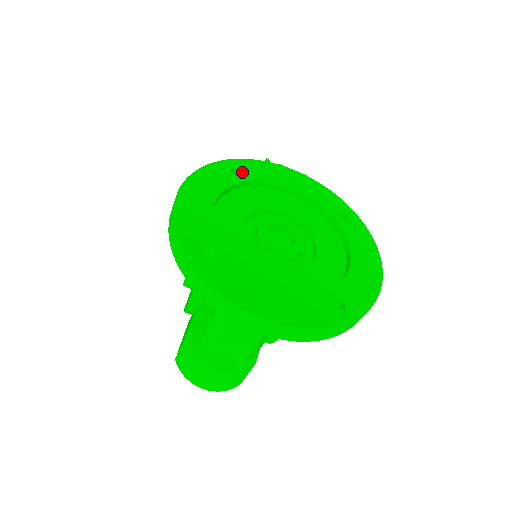
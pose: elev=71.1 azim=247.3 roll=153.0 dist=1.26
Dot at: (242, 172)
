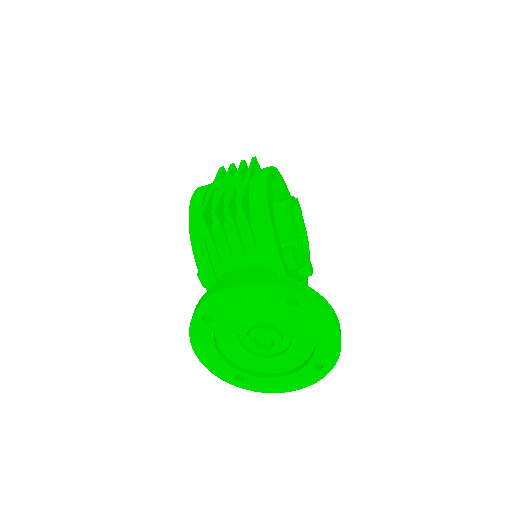
Dot at: (209, 315)
